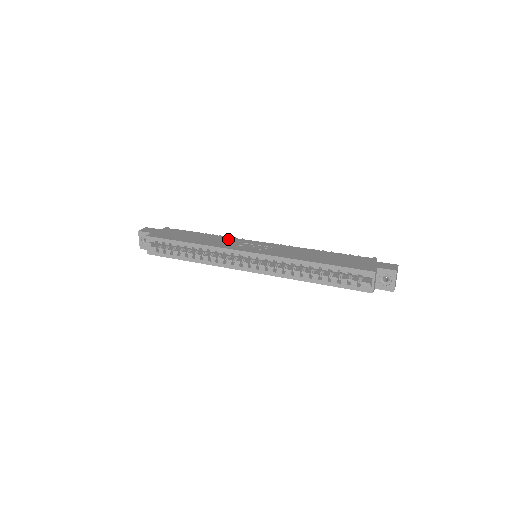
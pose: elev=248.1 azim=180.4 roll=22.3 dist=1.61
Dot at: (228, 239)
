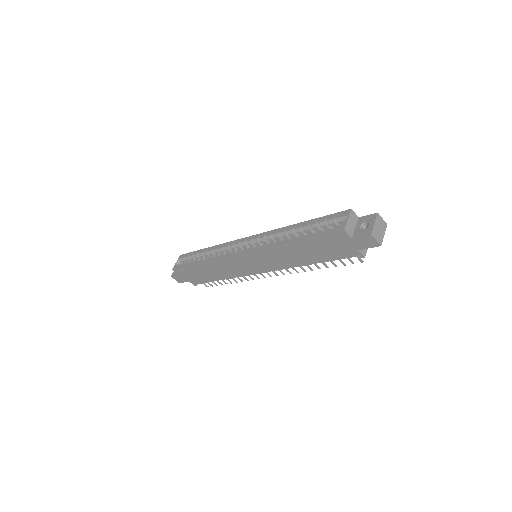
Dot at: occluded
